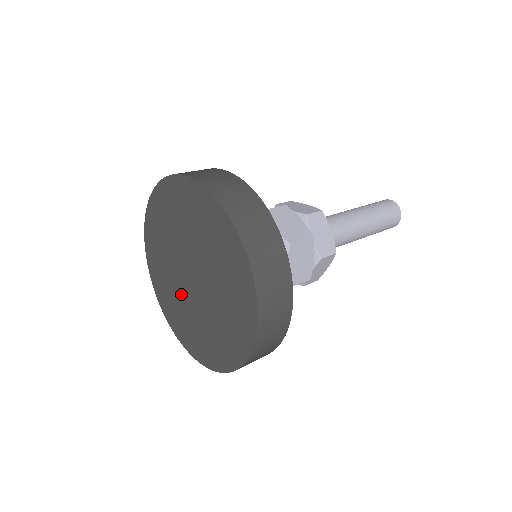
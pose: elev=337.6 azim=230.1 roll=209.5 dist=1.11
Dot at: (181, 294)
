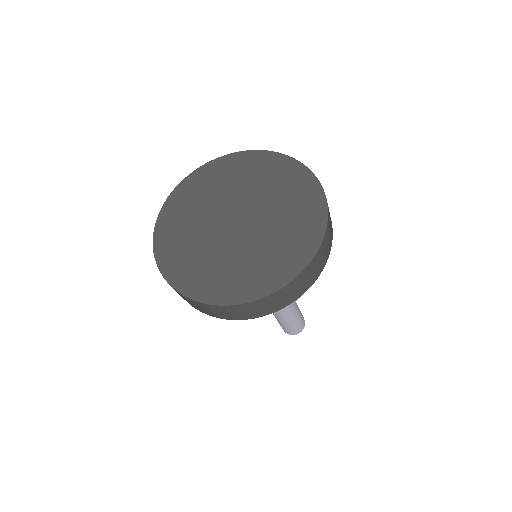
Dot at: (204, 231)
